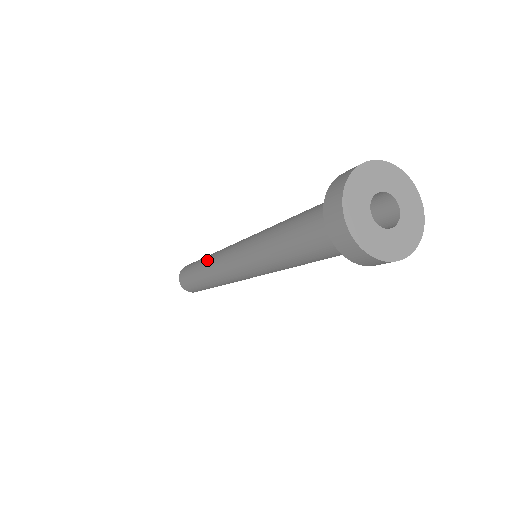
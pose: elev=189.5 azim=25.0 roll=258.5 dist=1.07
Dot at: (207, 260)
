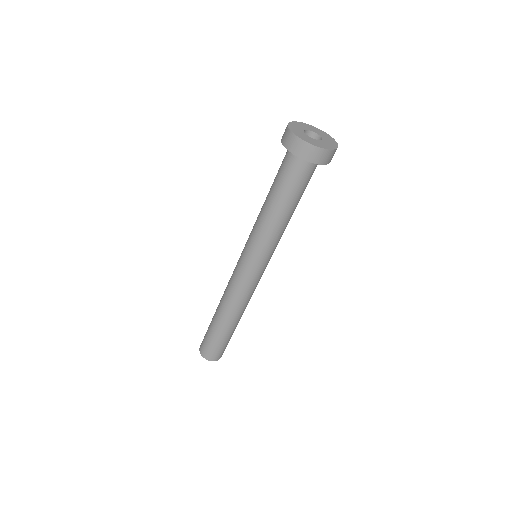
Dot at: occluded
